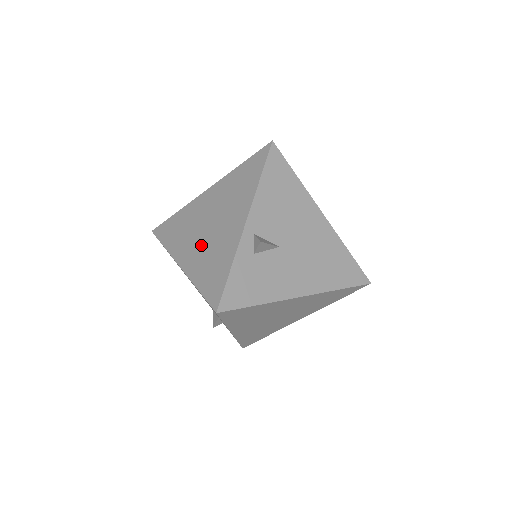
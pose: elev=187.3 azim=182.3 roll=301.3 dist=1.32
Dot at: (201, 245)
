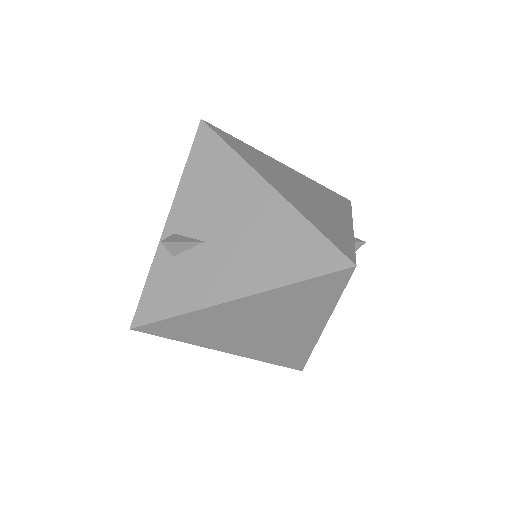
Dot at: occluded
